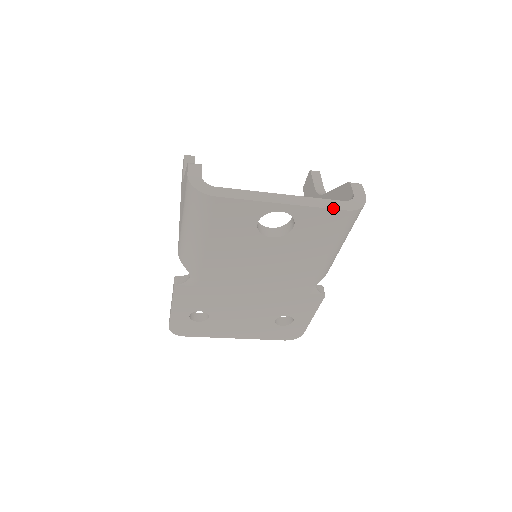
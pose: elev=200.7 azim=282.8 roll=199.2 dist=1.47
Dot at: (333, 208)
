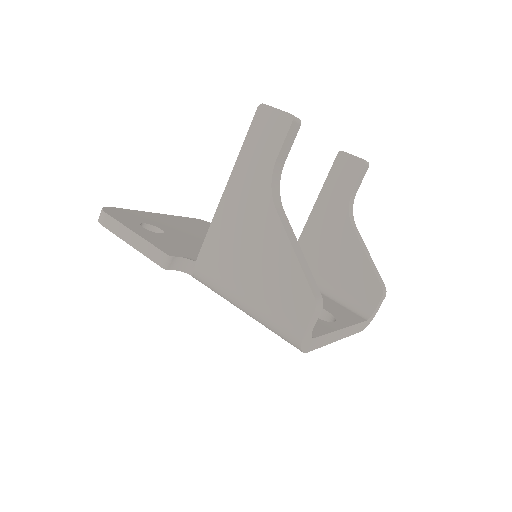
Dot at: (357, 332)
